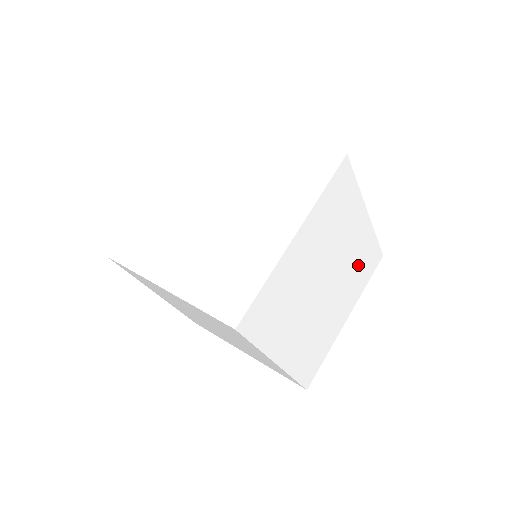
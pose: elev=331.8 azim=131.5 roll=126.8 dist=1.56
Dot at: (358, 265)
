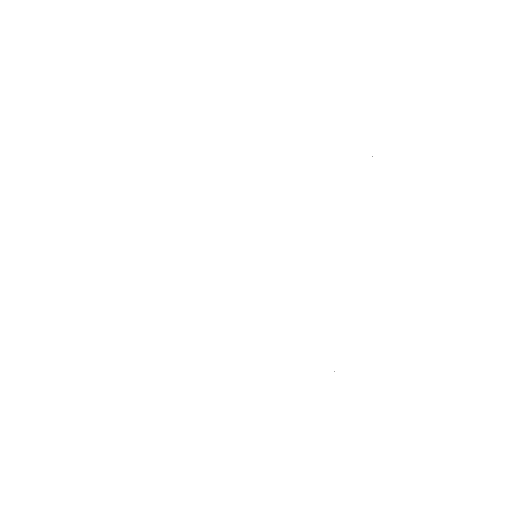
Dot at: (324, 313)
